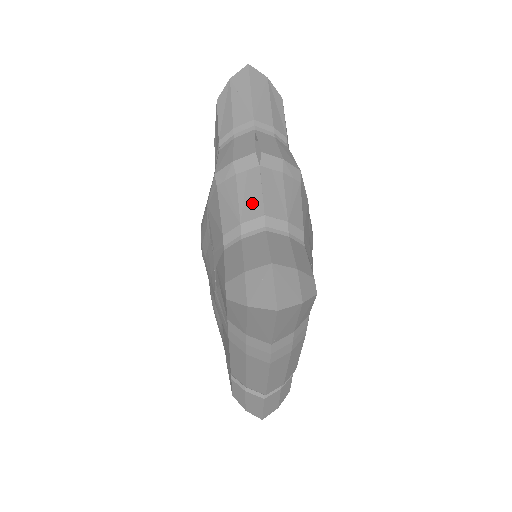
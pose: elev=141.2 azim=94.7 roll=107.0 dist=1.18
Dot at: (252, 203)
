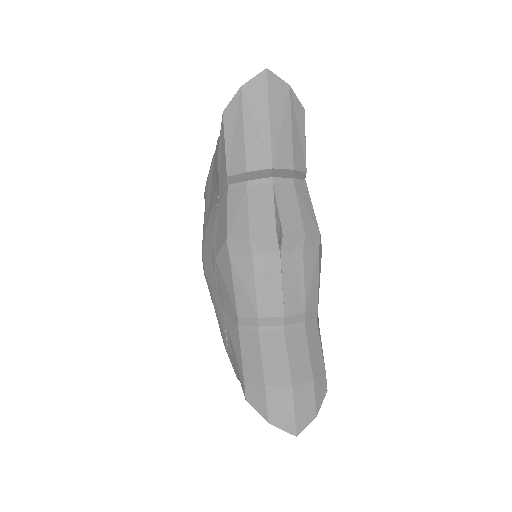
Dot at: (271, 298)
